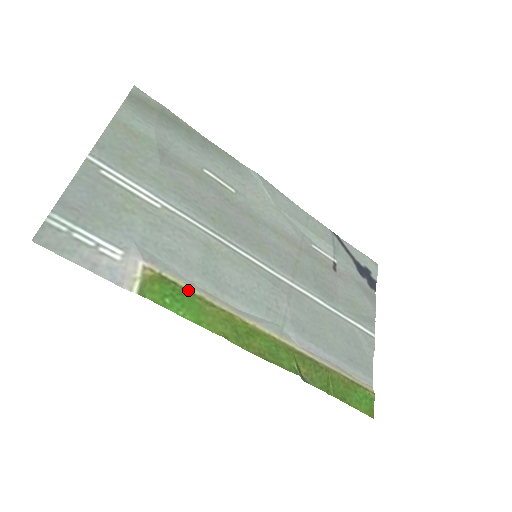
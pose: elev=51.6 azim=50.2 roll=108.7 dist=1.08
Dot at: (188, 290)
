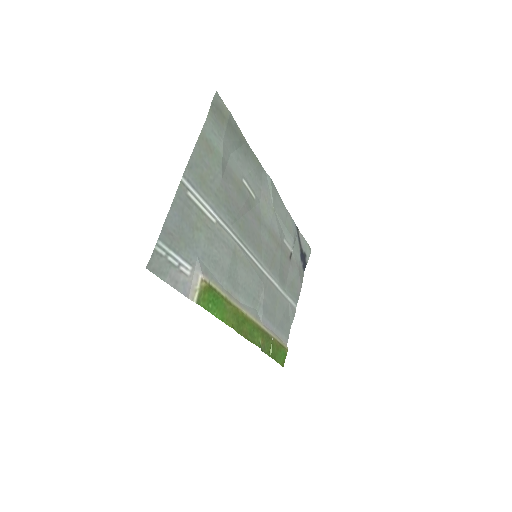
Dot at: (221, 294)
